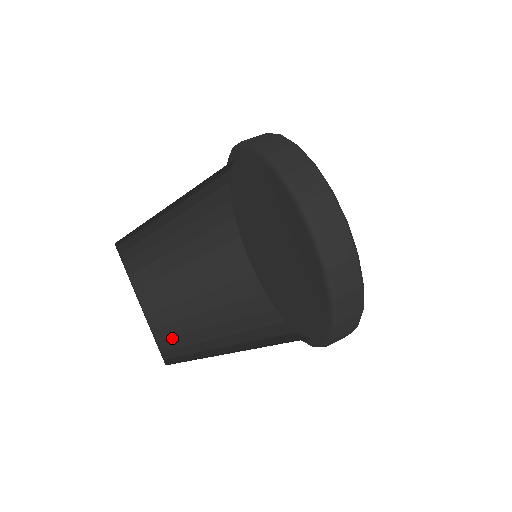
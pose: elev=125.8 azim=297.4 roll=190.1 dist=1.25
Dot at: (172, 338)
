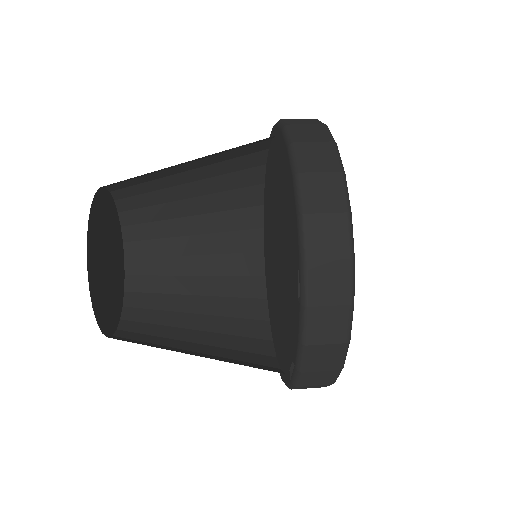
Dot at: occluded
